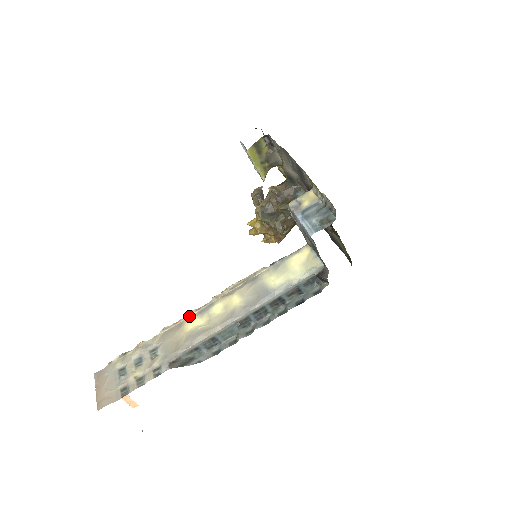
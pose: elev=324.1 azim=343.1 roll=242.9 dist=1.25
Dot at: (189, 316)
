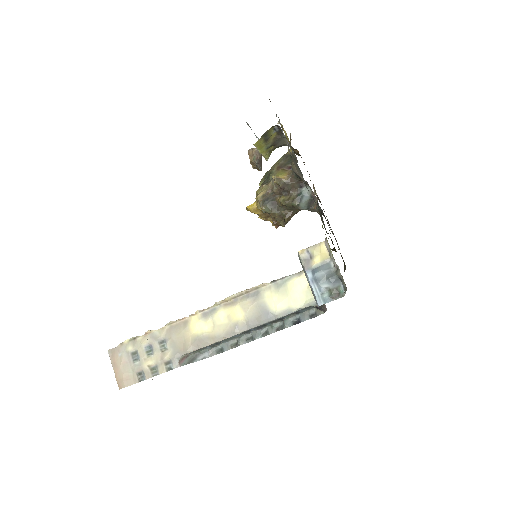
Dot at: (193, 316)
